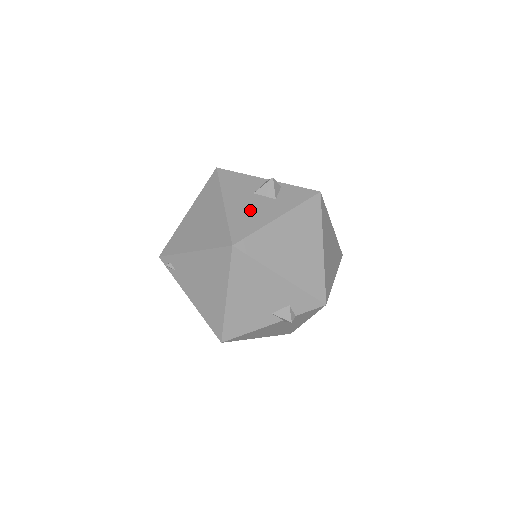
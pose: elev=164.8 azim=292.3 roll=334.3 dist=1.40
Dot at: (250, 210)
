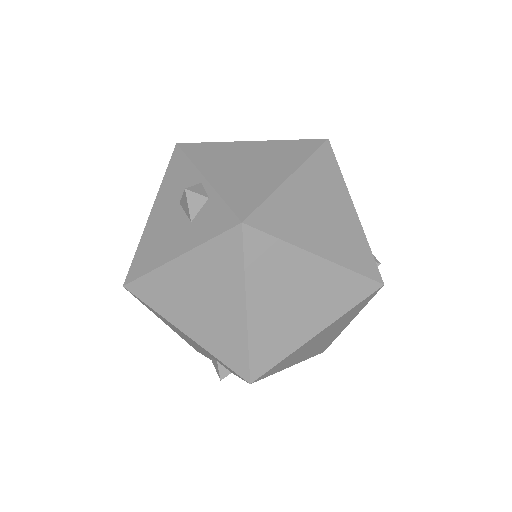
Dot at: (161, 234)
